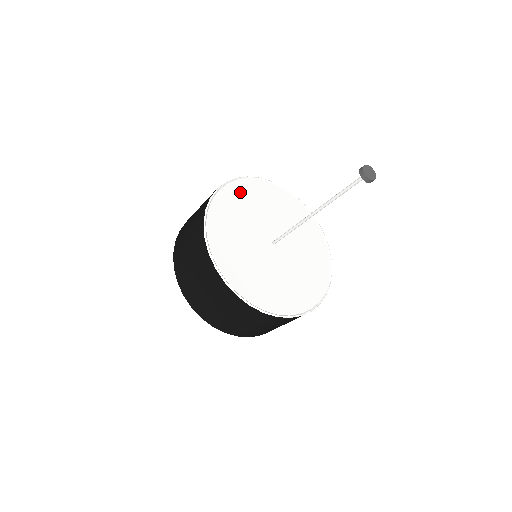
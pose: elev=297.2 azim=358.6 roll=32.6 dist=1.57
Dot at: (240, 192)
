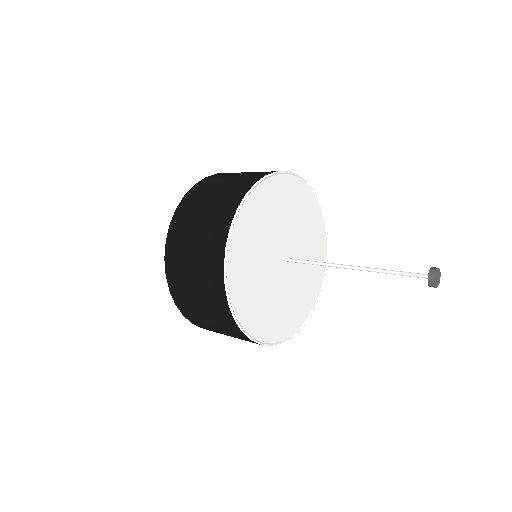
Dot at: (245, 226)
